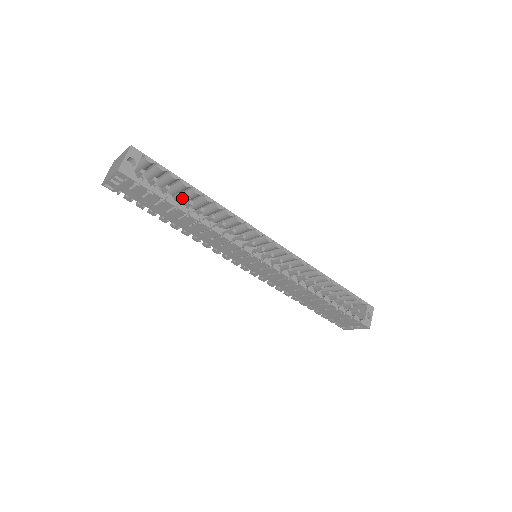
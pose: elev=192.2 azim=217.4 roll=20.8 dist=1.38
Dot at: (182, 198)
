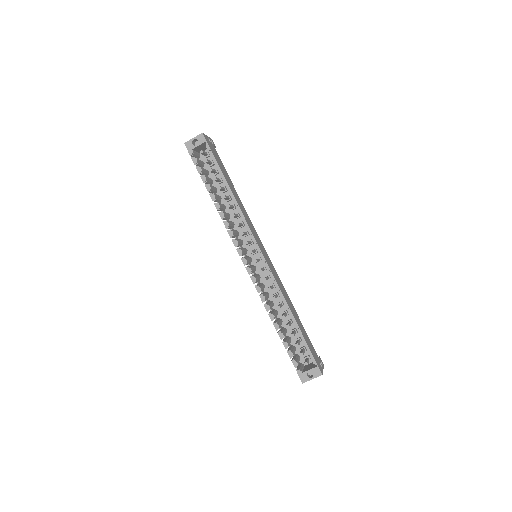
Dot at: occluded
